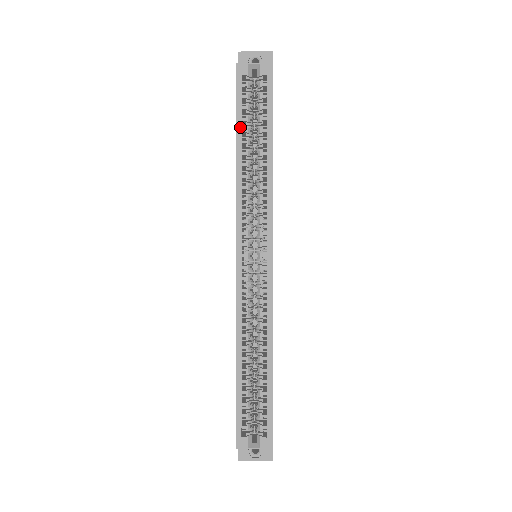
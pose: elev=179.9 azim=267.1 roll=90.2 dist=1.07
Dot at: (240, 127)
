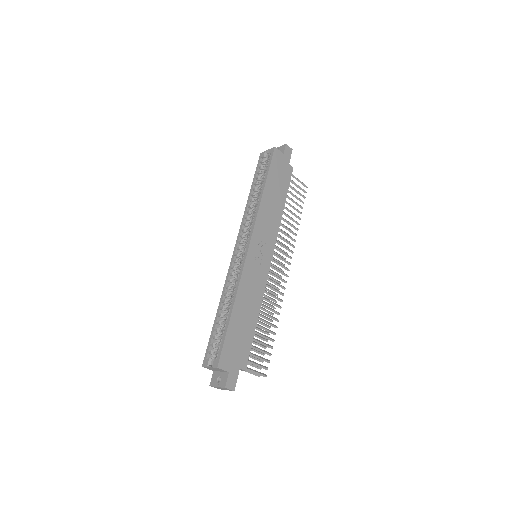
Dot at: (254, 182)
